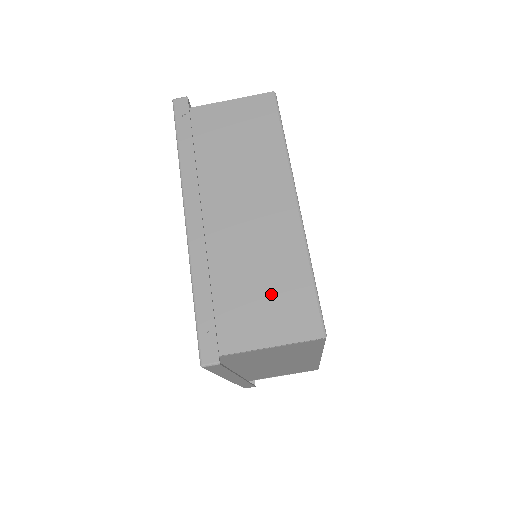
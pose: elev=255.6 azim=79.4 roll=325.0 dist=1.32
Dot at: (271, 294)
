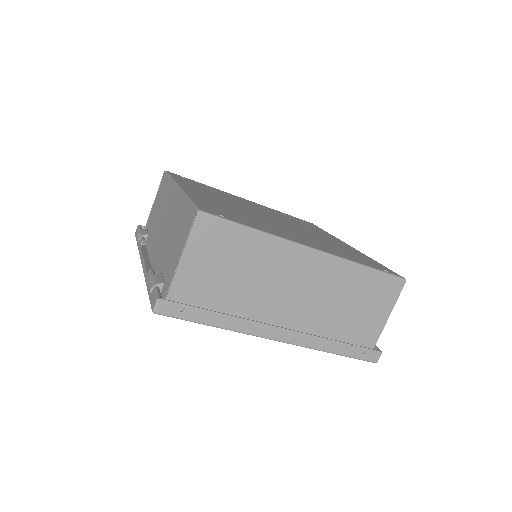
Dot at: (362, 301)
